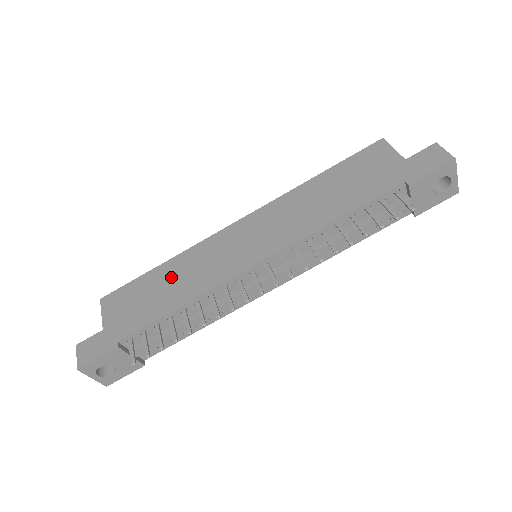
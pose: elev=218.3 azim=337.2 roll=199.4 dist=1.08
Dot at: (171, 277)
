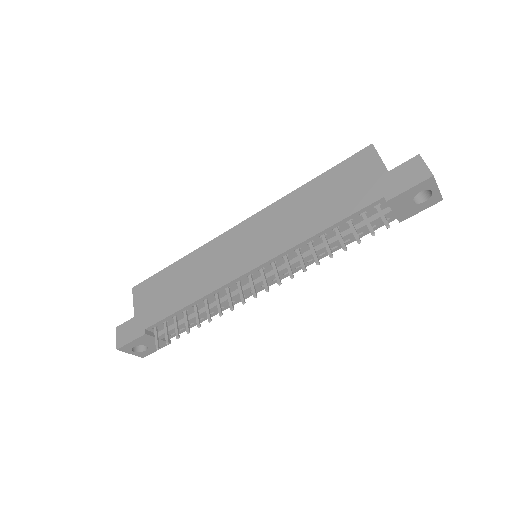
Dot at: (185, 274)
